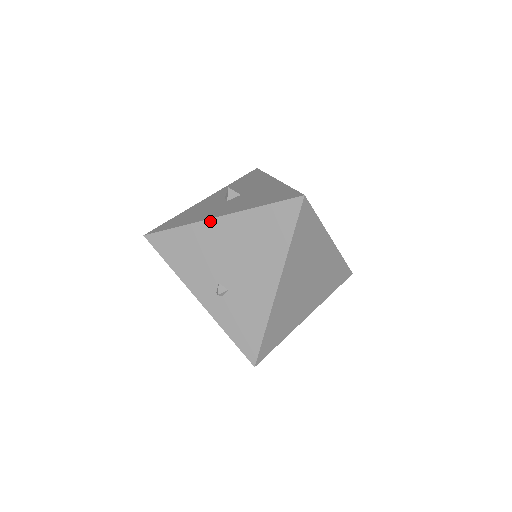
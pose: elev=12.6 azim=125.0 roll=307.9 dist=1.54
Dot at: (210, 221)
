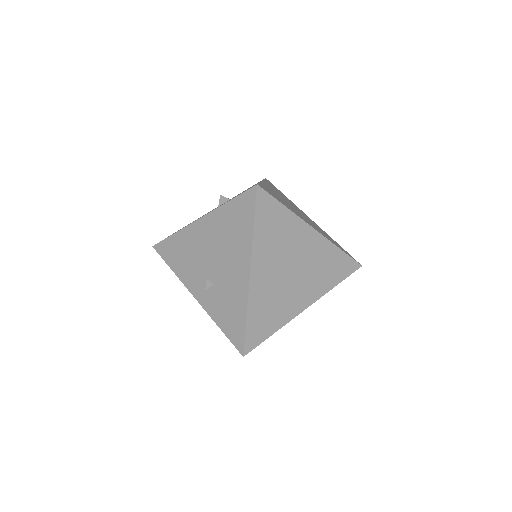
Dot at: (194, 224)
